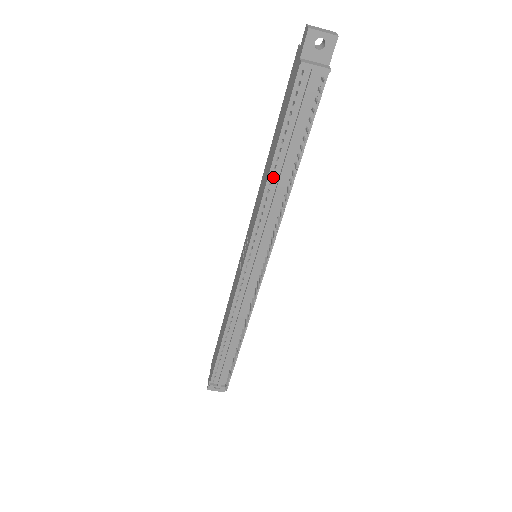
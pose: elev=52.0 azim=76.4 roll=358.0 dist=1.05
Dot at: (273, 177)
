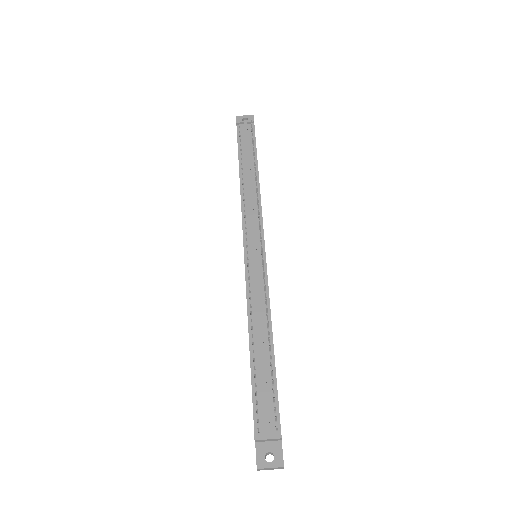
Dot at: (243, 180)
